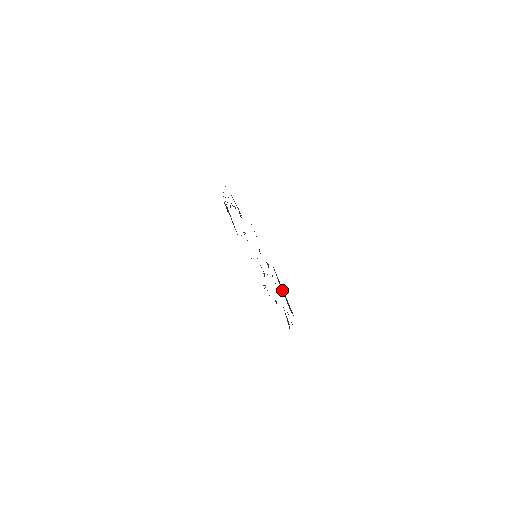
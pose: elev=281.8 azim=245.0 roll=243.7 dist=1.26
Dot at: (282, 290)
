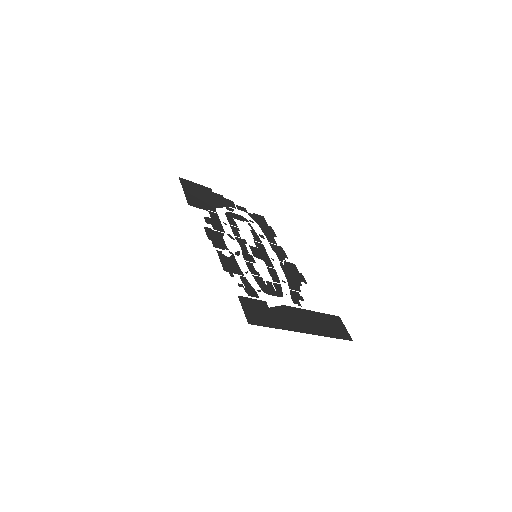
Dot at: (284, 308)
